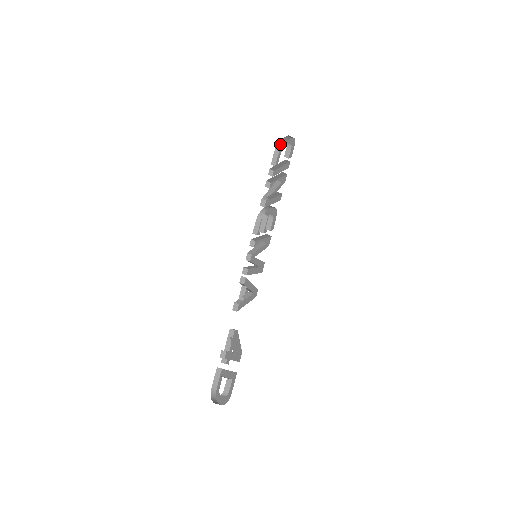
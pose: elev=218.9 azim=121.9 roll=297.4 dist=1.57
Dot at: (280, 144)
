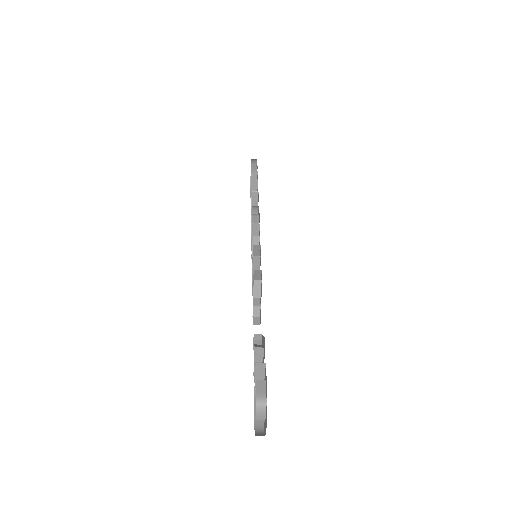
Dot at: occluded
